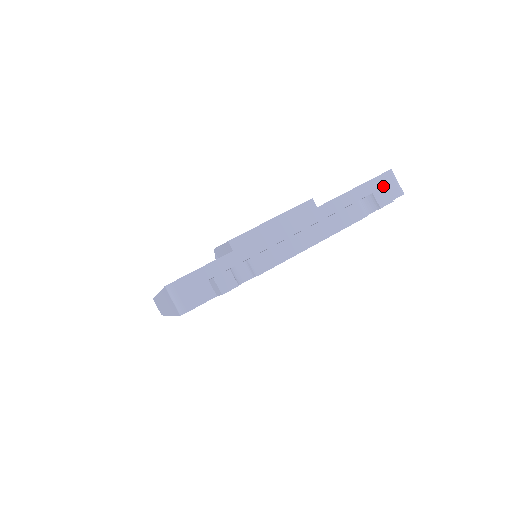
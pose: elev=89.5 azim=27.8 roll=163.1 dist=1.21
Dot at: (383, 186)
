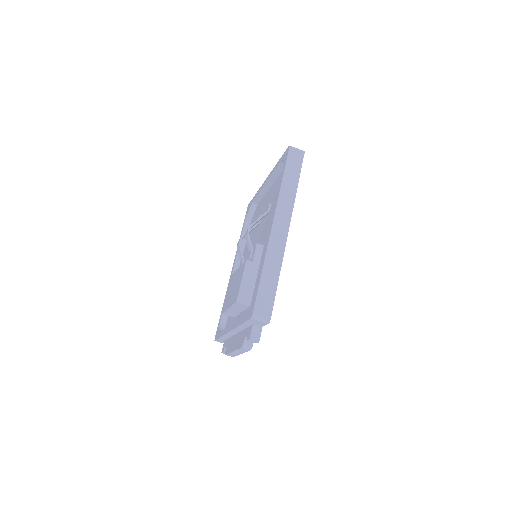
Dot at: (255, 322)
